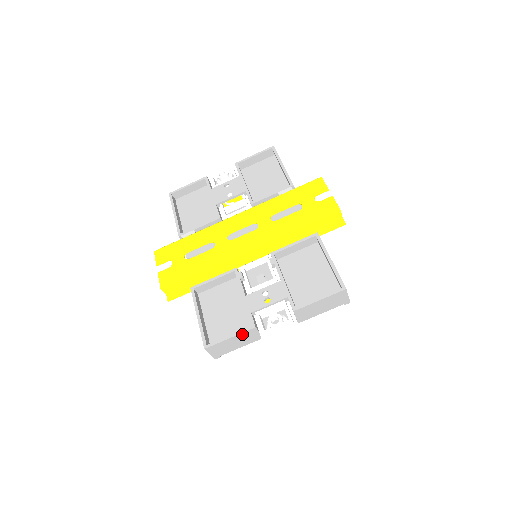
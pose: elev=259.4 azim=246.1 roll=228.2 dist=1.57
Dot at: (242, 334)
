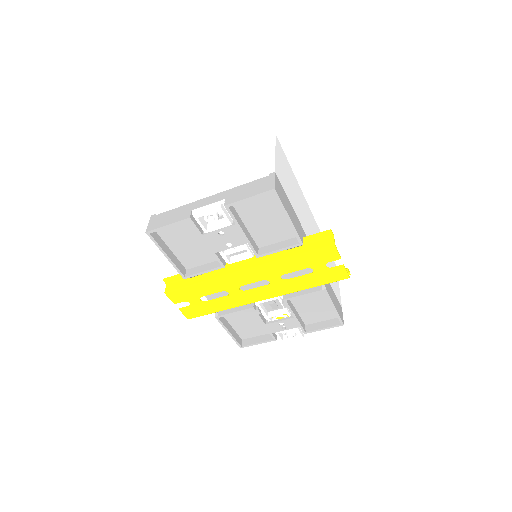
Dot at: (266, 341)
